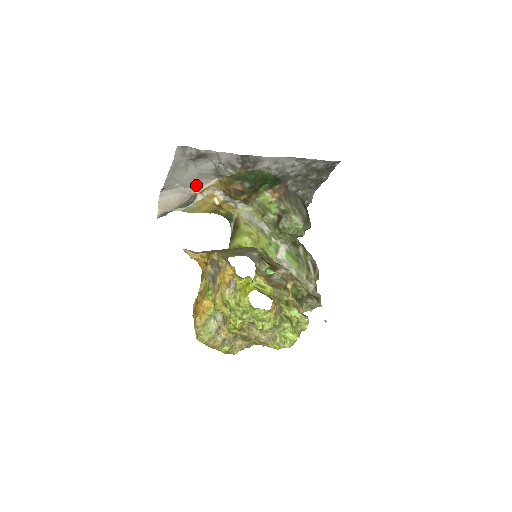
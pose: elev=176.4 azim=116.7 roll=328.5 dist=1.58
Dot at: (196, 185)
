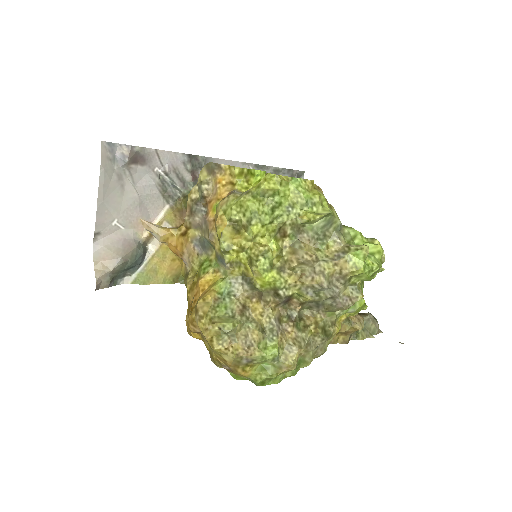
Dot at: (141, 222)
